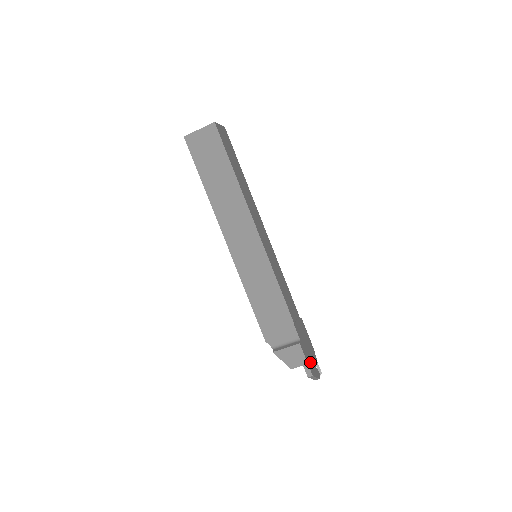
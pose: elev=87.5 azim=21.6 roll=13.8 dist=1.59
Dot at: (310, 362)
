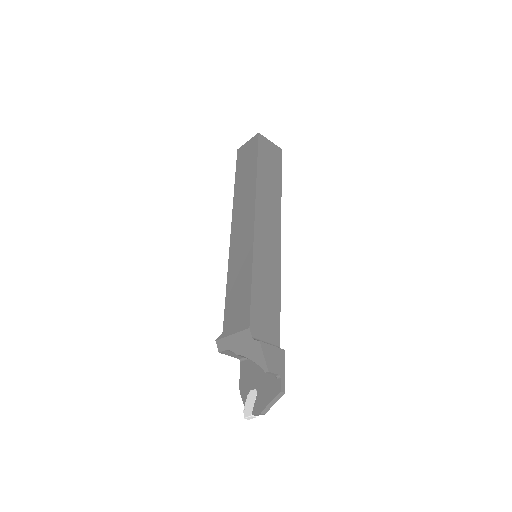
Dot at: occluded
